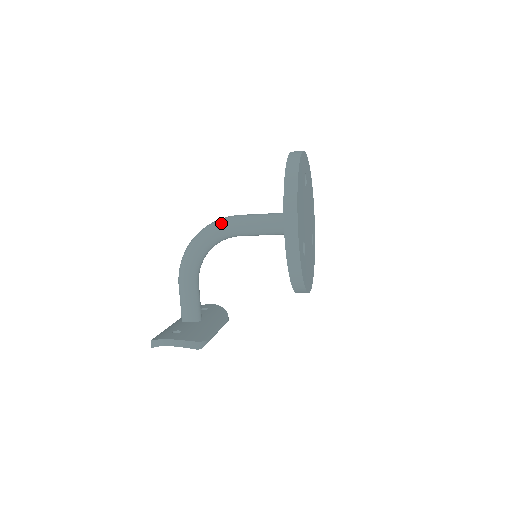
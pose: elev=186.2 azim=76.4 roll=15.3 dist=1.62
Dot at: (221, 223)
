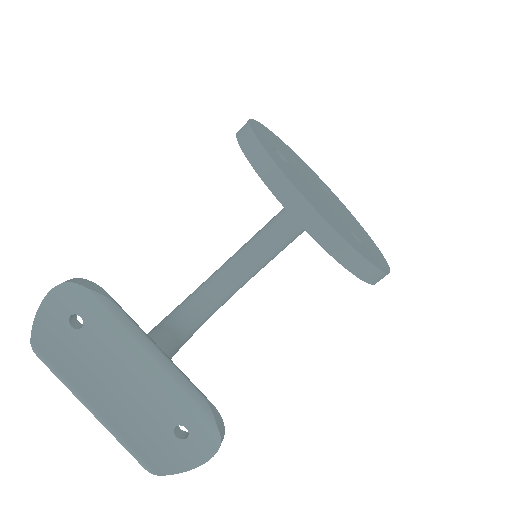
Dot at: occluded
